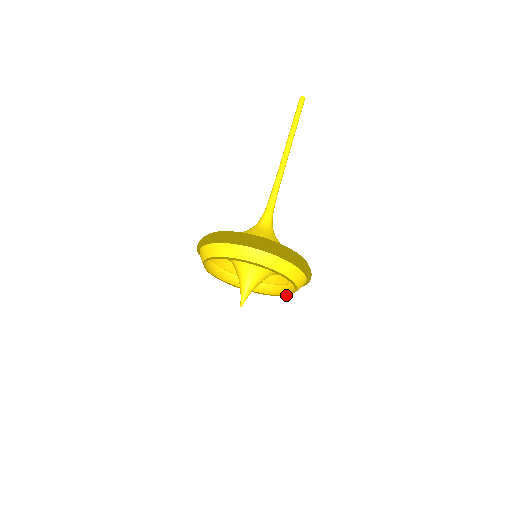
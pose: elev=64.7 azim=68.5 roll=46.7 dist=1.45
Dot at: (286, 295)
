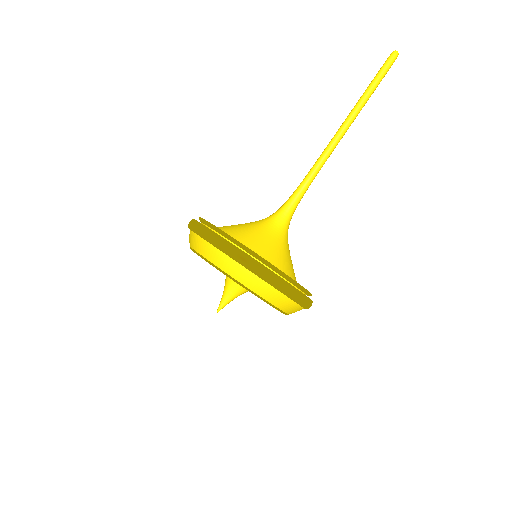
Dot at: occluded
